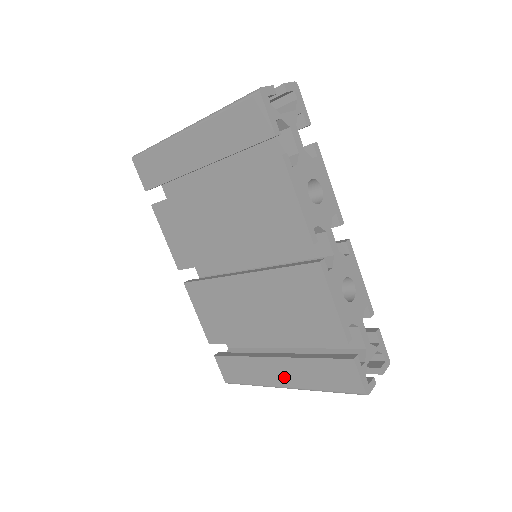
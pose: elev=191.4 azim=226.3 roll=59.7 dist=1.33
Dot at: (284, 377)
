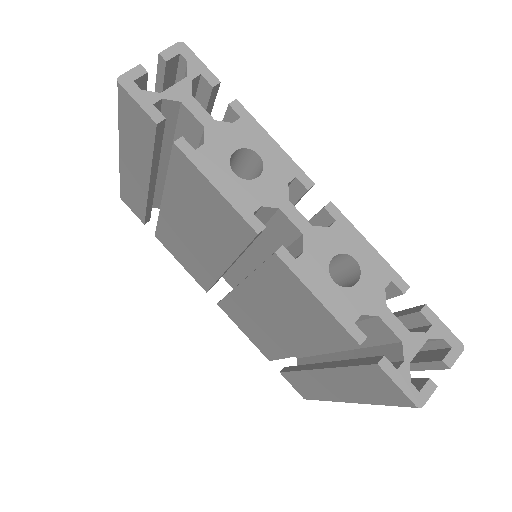
Dot at: (338, 390)
